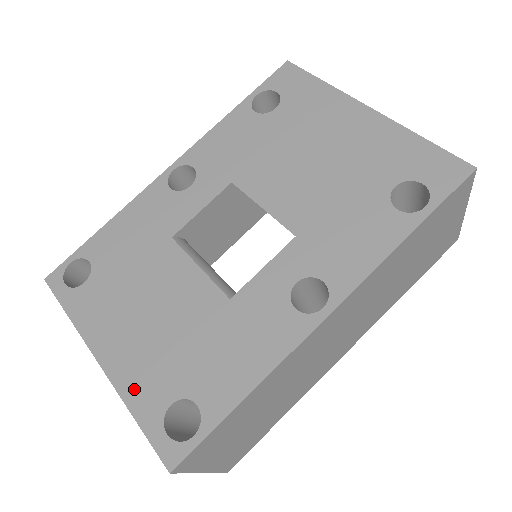
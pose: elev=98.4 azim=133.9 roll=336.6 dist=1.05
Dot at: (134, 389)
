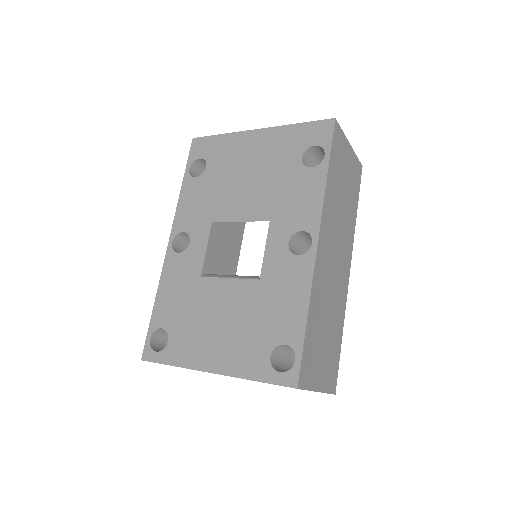
Dot at: (243, 367)
